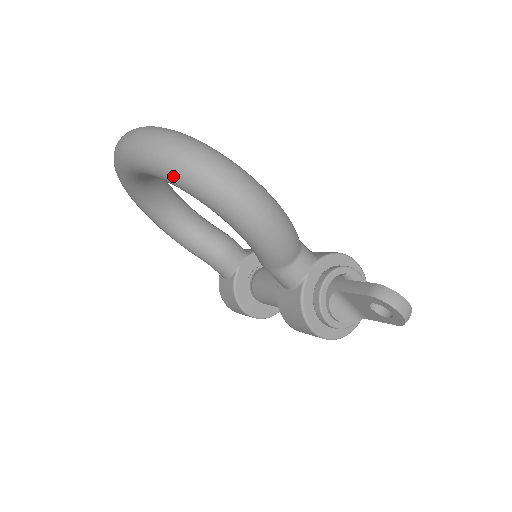
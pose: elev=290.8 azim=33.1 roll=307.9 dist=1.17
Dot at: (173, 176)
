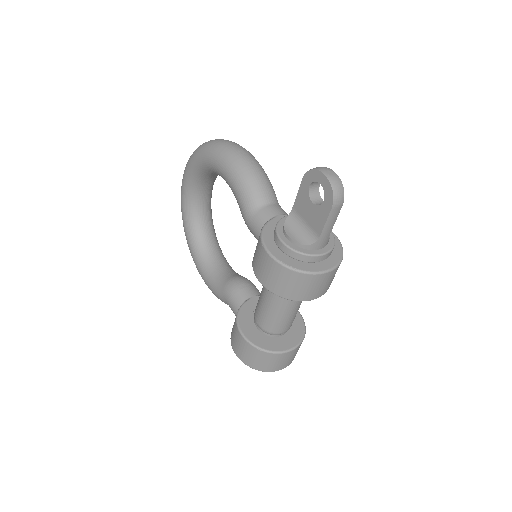
Dot at: (198, 153)
